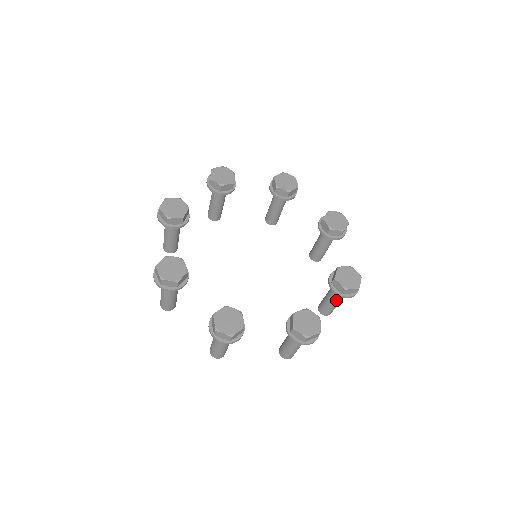
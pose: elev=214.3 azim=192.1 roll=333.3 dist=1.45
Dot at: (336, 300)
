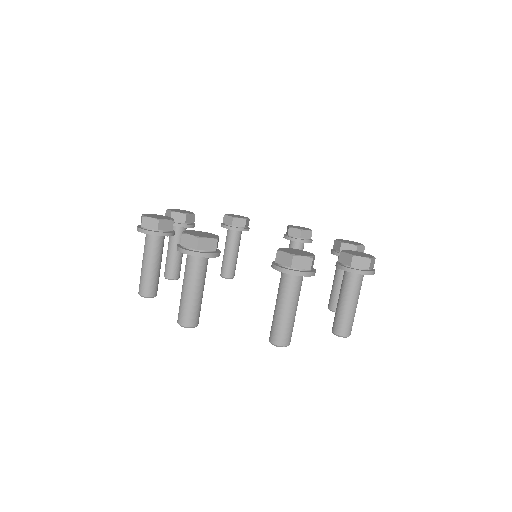
Dot at: (279, 296)
